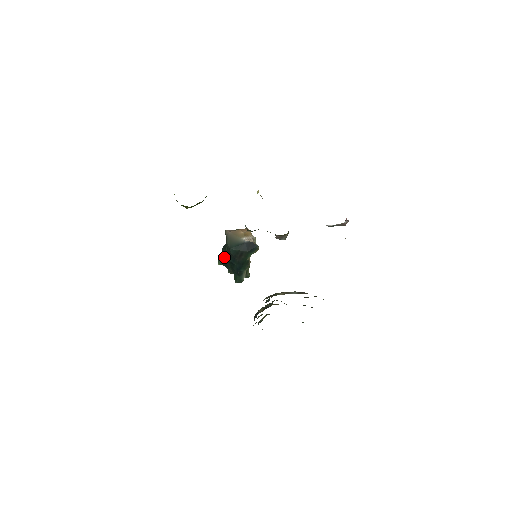
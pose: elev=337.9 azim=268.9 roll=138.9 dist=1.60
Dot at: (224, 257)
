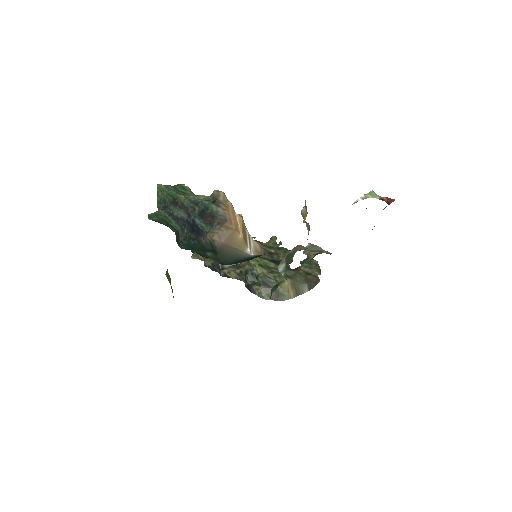
Dot at: (194, 251)
